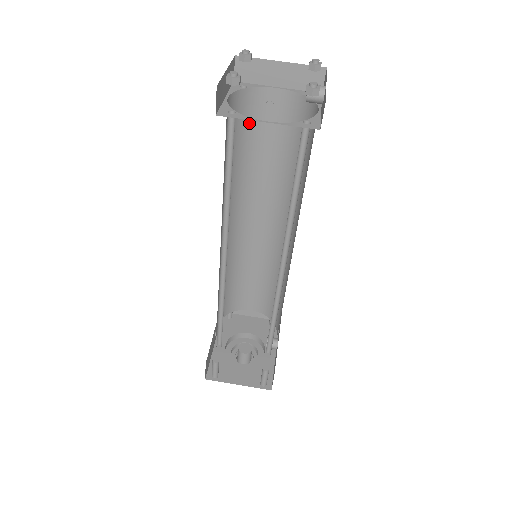
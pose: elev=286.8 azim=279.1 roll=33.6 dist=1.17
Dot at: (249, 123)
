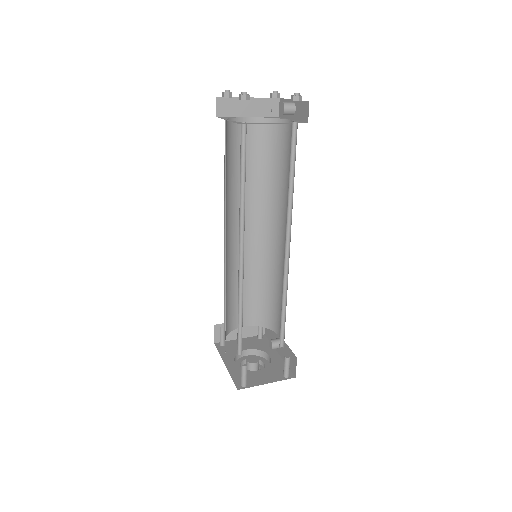
Dot at: (233, 146)
